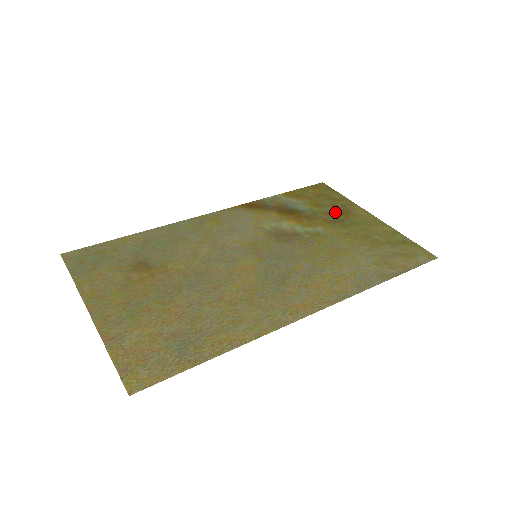
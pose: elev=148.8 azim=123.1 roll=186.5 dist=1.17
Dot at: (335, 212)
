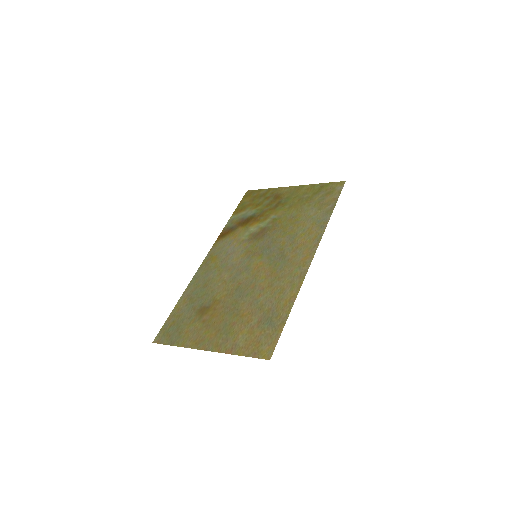
Dot at: (271, 201)
